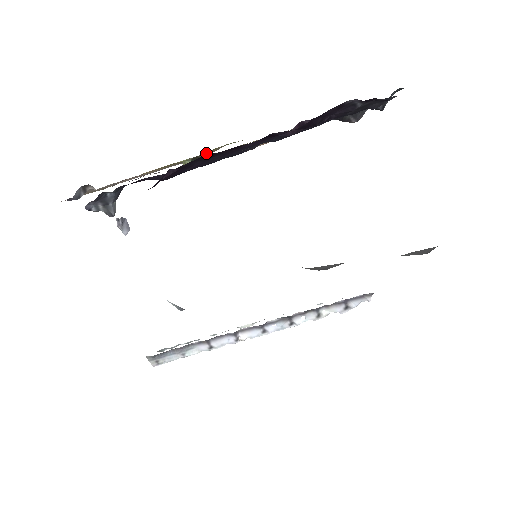
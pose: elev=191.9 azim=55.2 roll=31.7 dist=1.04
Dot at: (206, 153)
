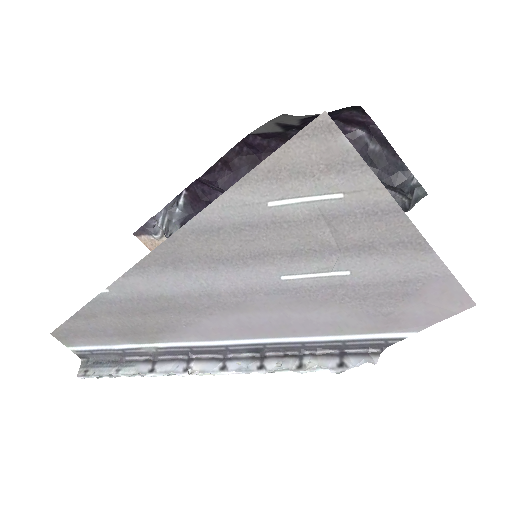
Dot at: occluded
